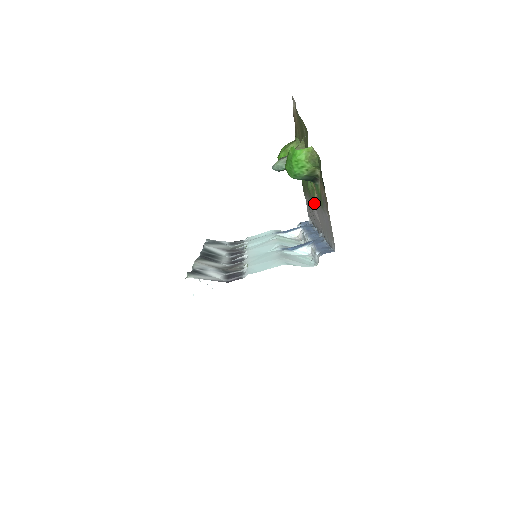
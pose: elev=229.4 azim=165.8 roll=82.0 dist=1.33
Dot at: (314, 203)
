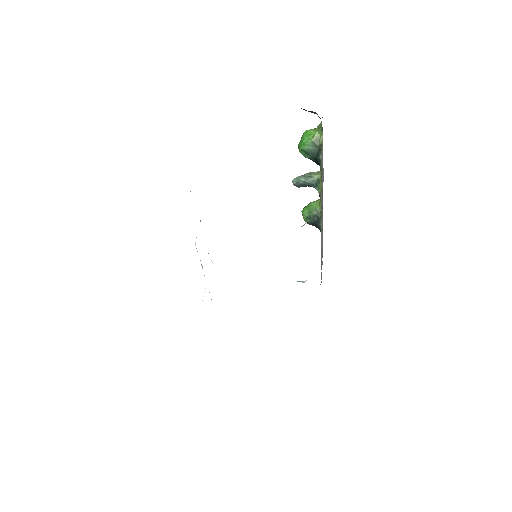
Dot at: (321, 215)
